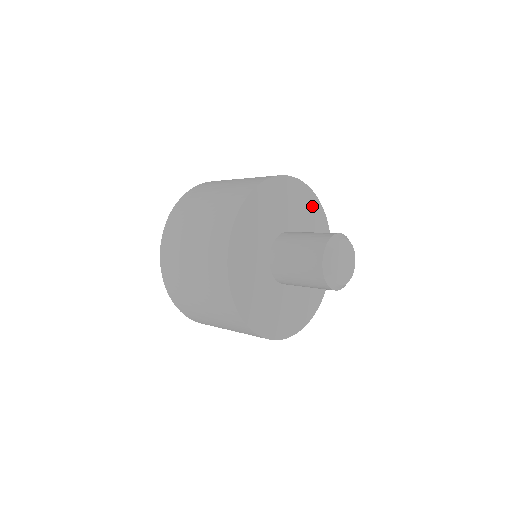
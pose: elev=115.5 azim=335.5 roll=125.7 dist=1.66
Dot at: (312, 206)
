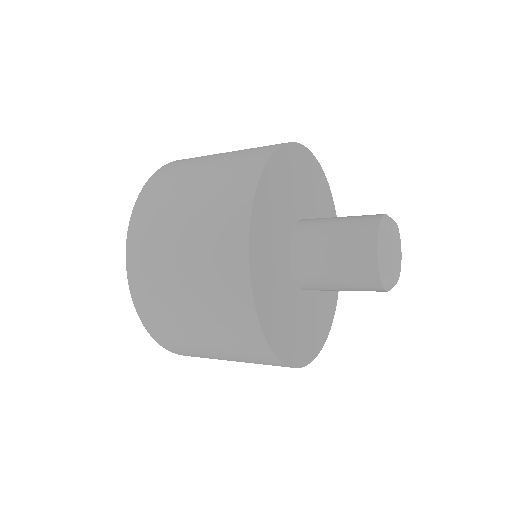
Dot at: (308, 166)
